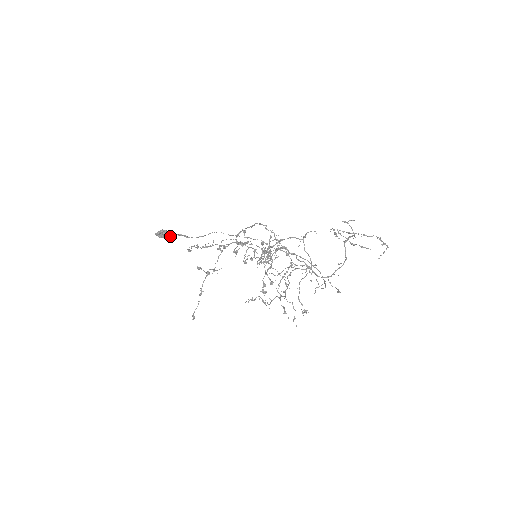
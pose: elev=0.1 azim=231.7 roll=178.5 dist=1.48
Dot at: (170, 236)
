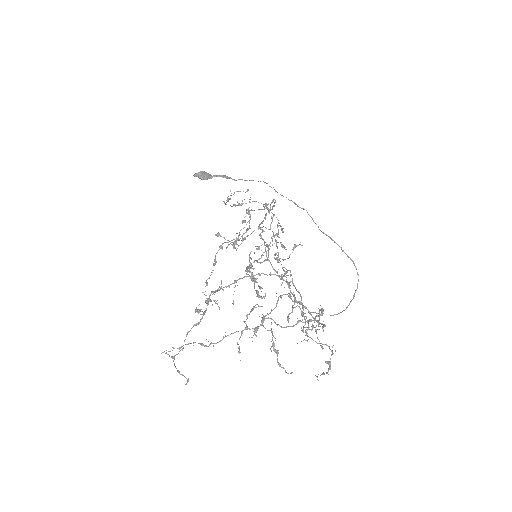
Dot at: (211, 178)
